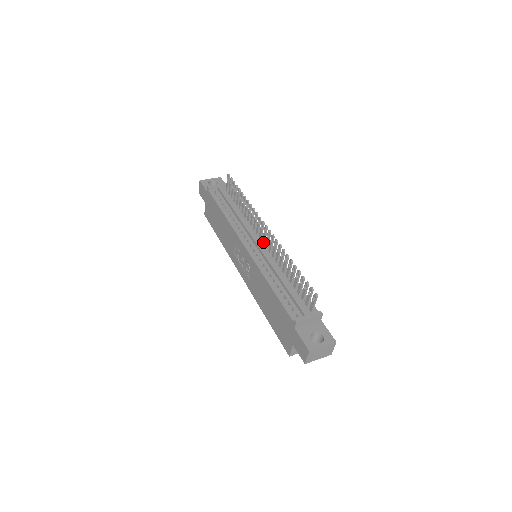
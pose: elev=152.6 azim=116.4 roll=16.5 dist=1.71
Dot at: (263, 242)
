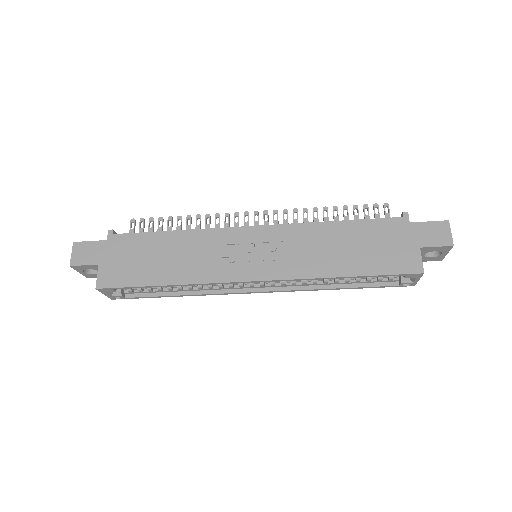
Dot at: occluded
